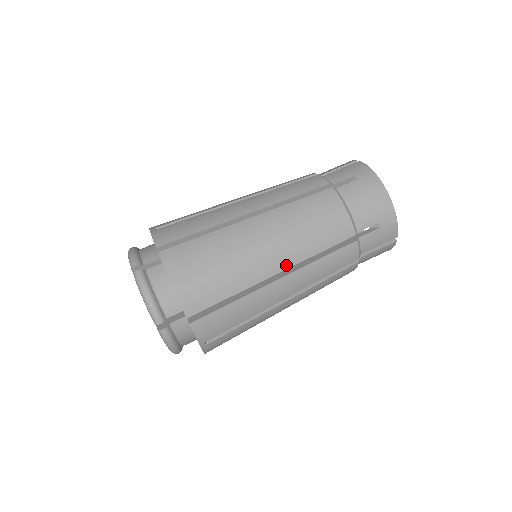
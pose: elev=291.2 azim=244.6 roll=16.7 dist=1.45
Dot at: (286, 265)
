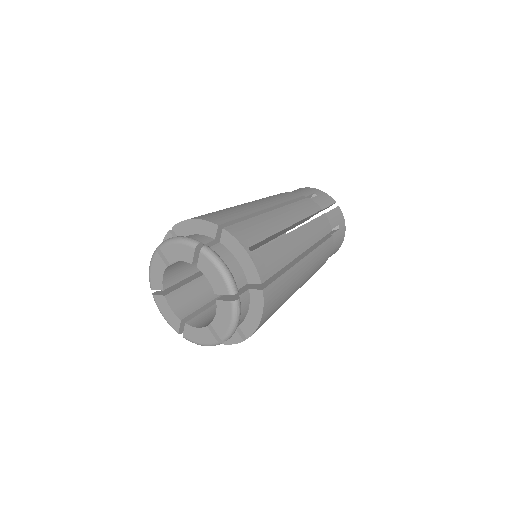
Dot at: (270, 205)
